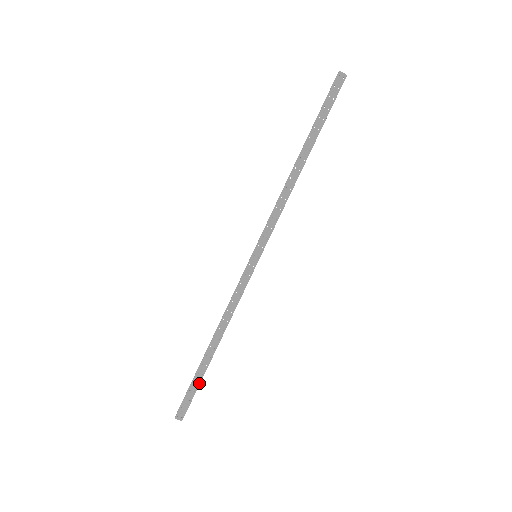
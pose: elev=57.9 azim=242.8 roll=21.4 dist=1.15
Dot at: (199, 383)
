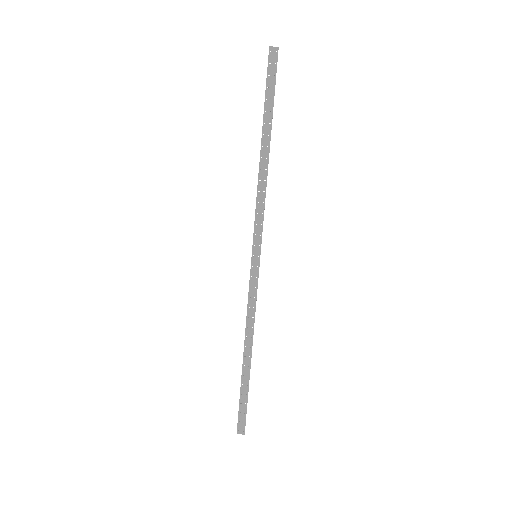
Dot at: (247, 394)
